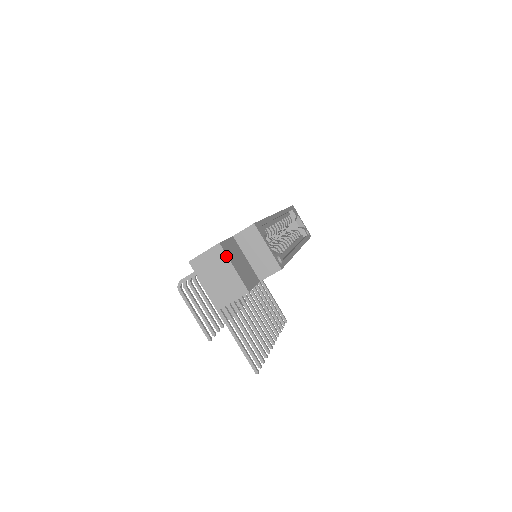
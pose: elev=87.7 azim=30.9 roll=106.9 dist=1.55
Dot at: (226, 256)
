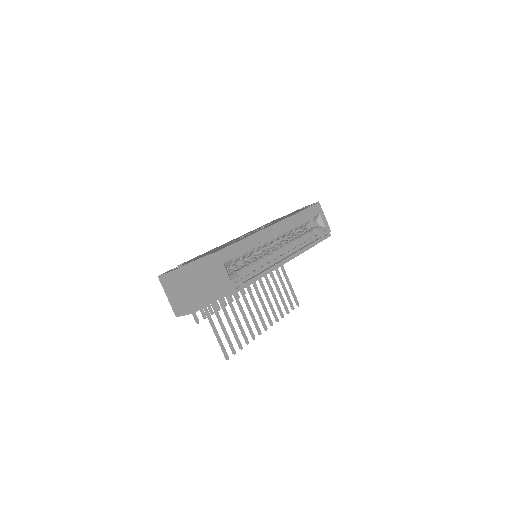
Dot at: (179, 281)
